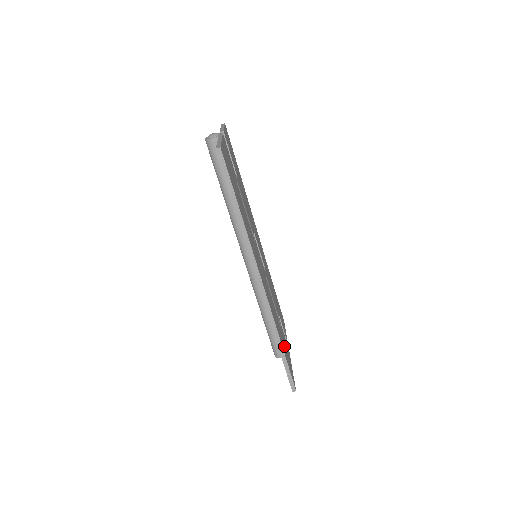
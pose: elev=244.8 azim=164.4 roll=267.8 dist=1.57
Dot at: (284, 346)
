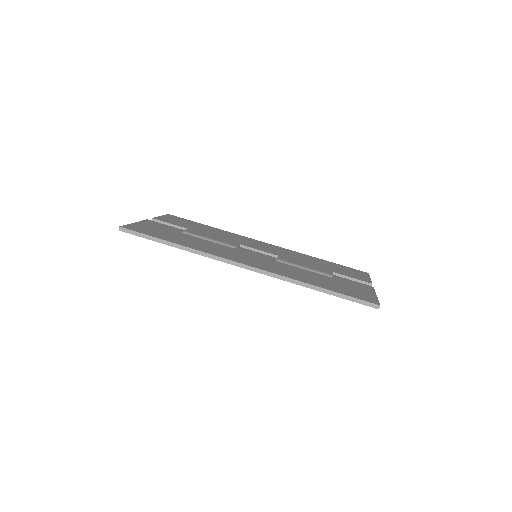
Dot at: (336, 286)
